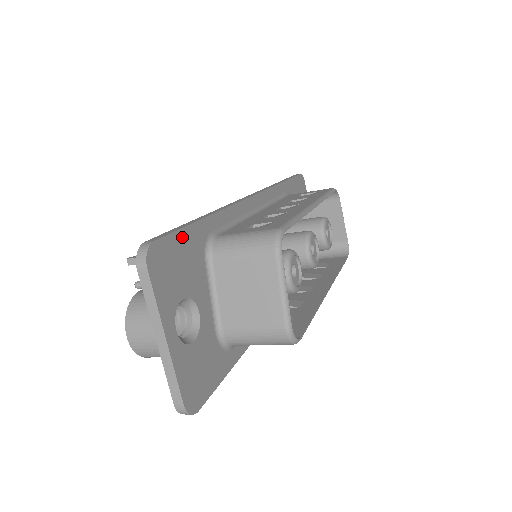
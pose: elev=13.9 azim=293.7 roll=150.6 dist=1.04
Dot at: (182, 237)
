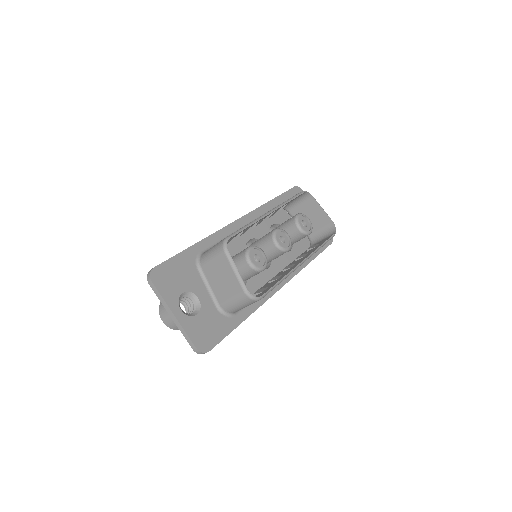
Dot at: (175, 261)
